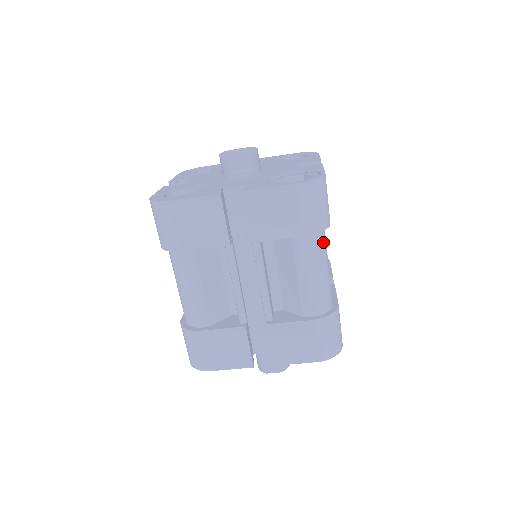
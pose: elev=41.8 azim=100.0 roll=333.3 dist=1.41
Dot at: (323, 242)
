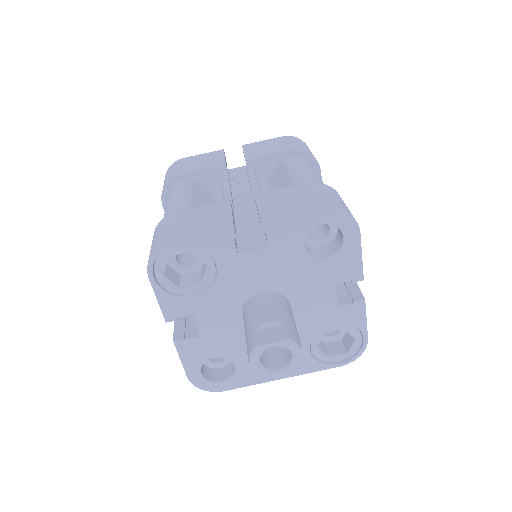
Dot at: (314, 168)
